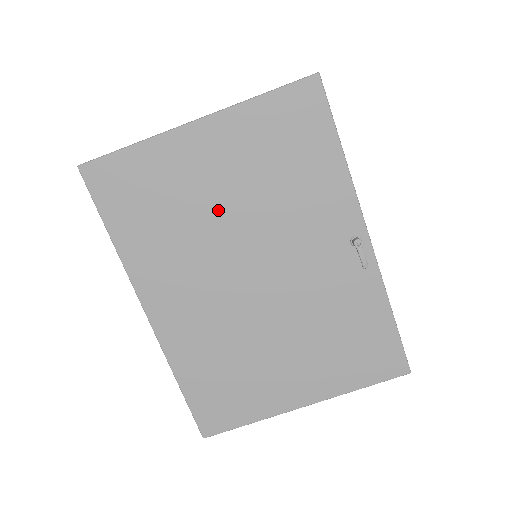
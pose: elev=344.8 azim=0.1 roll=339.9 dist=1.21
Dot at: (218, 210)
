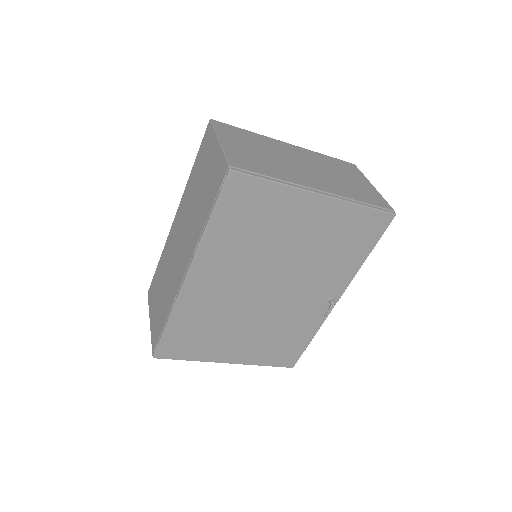
Dot at: (285, 247)
